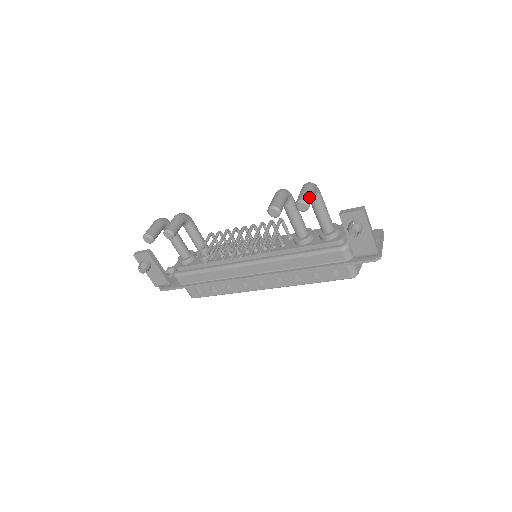
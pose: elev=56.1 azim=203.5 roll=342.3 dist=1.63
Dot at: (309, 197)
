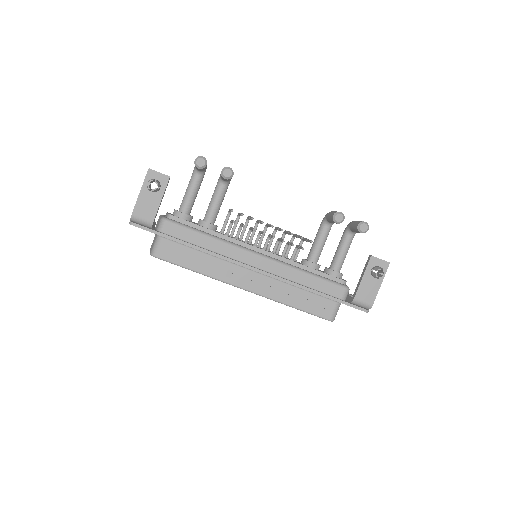
Dot at: occluded
